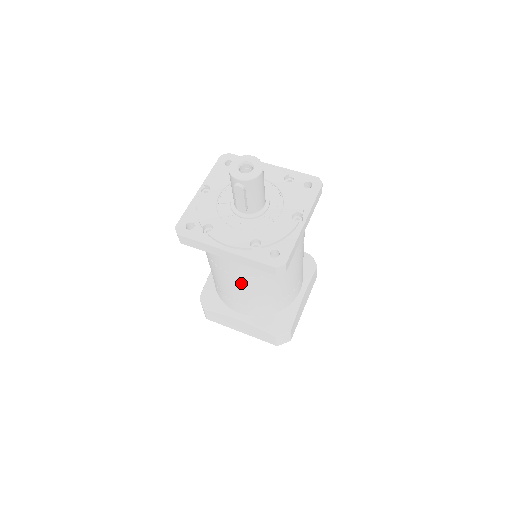
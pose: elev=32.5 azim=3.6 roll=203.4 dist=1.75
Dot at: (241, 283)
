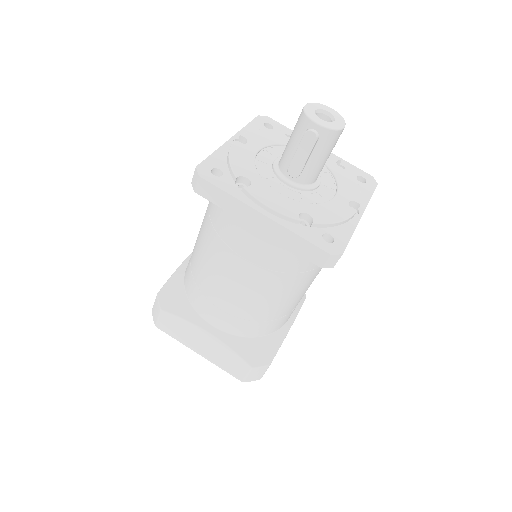
Dot at: (248, 276)
